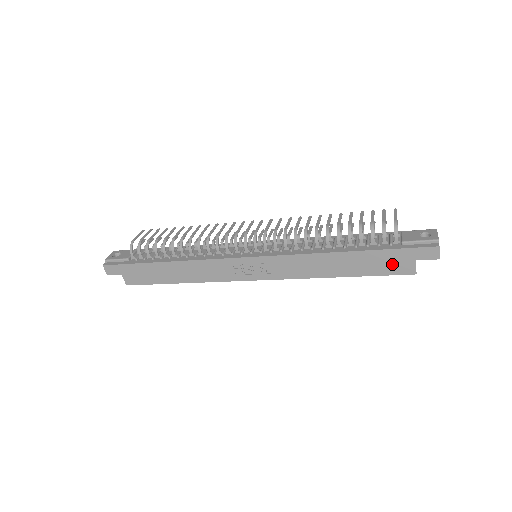
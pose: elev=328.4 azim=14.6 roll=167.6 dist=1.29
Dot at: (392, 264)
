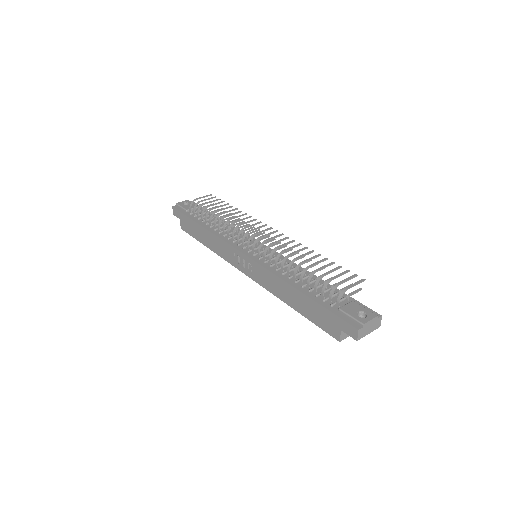
Dot at: (325, 322)
